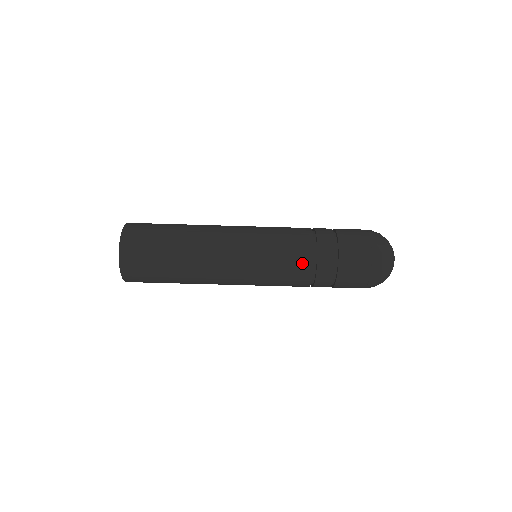
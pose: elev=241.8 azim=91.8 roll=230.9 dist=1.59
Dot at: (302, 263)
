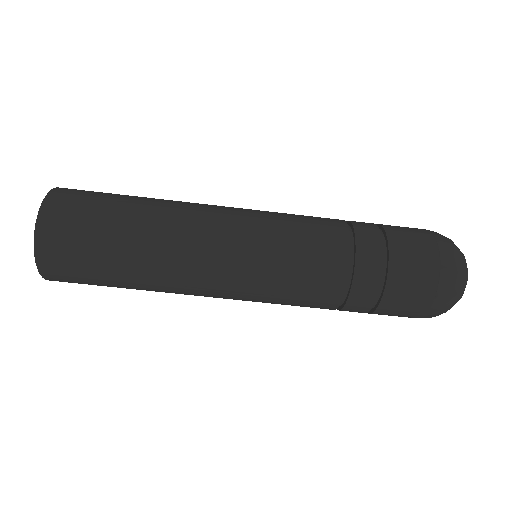
Dot at: (332, 243)
